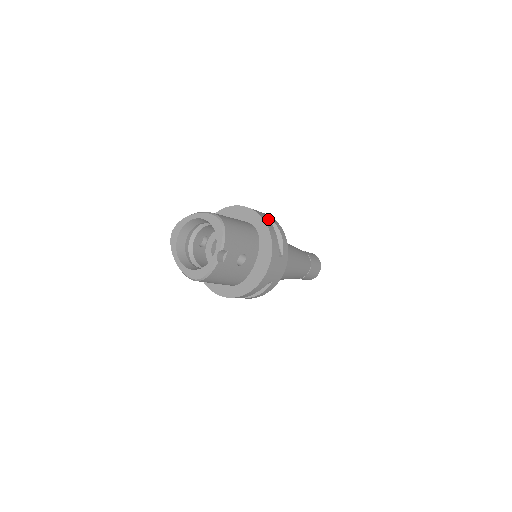
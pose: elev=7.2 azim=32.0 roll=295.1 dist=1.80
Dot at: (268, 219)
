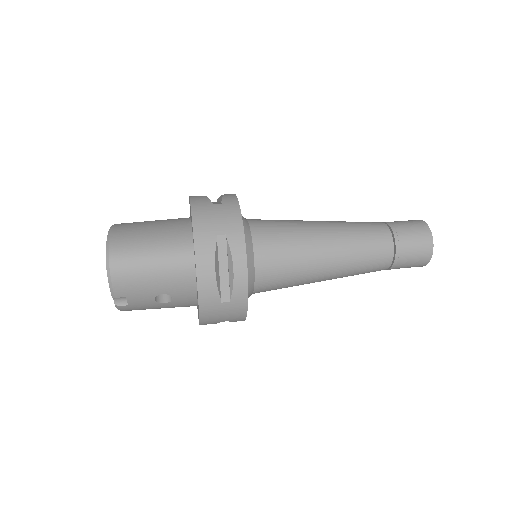
Dot at: (214, 243)
